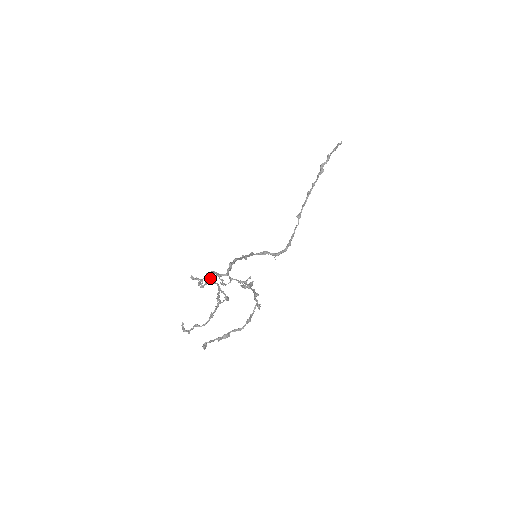
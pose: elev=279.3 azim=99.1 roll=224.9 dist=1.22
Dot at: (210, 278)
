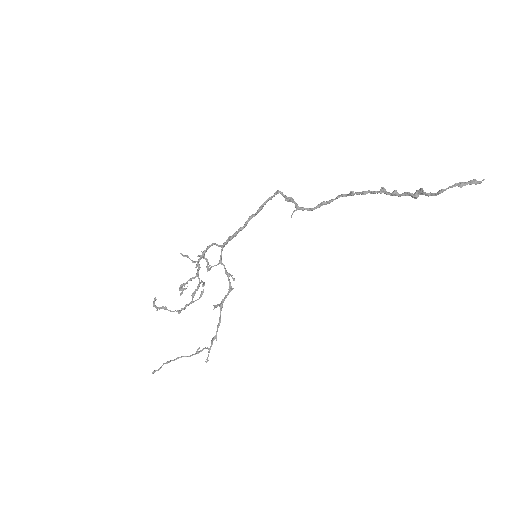
Dot at: (198, 263)
